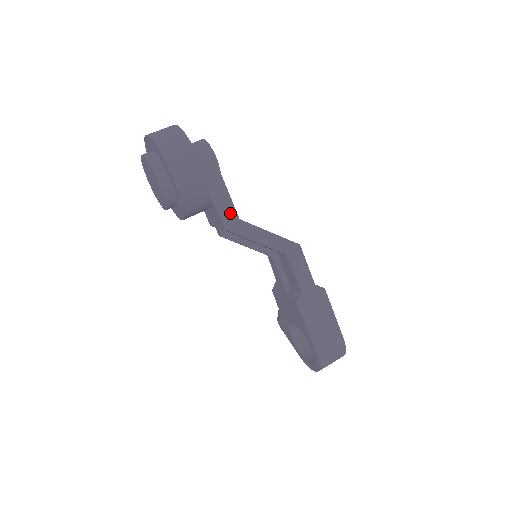
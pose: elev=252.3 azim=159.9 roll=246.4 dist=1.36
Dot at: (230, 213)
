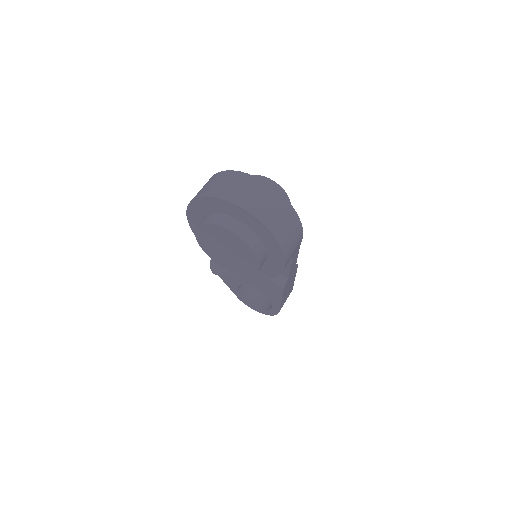
Dot at: occluded
